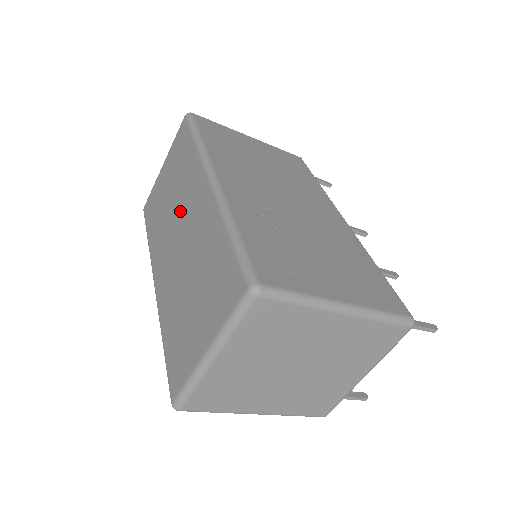
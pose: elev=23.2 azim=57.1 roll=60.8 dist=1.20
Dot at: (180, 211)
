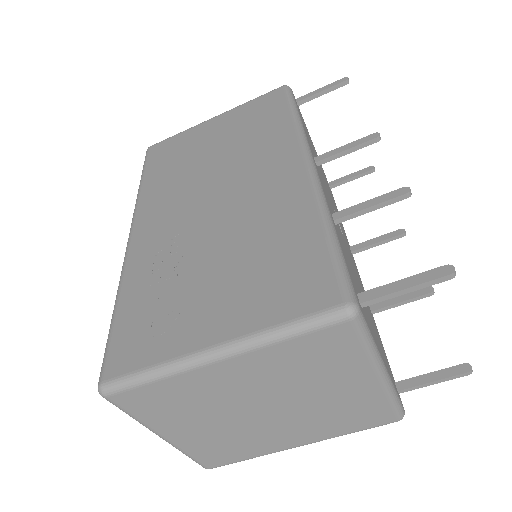
Dot at: occluded
